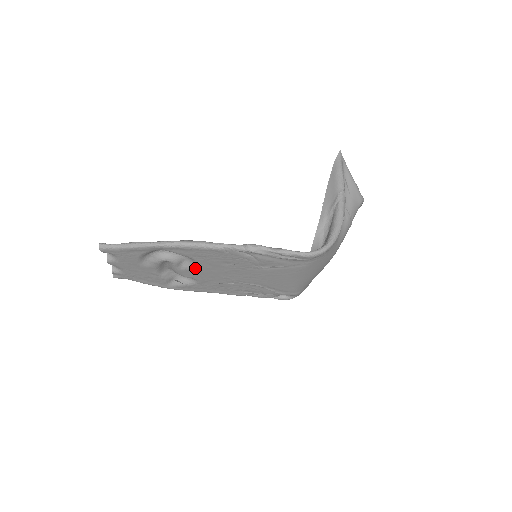
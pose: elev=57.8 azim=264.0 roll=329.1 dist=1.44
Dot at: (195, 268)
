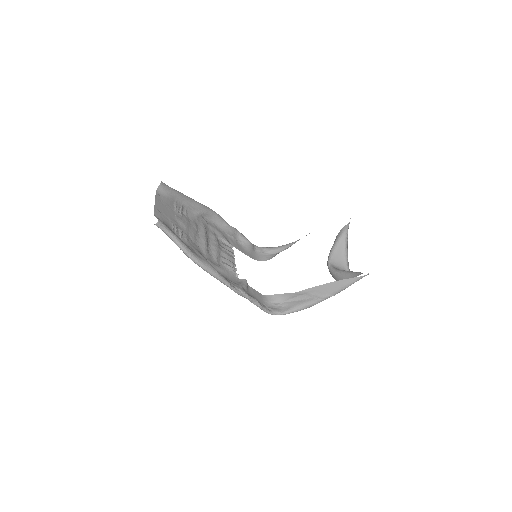
Dot at: (211, 248)
